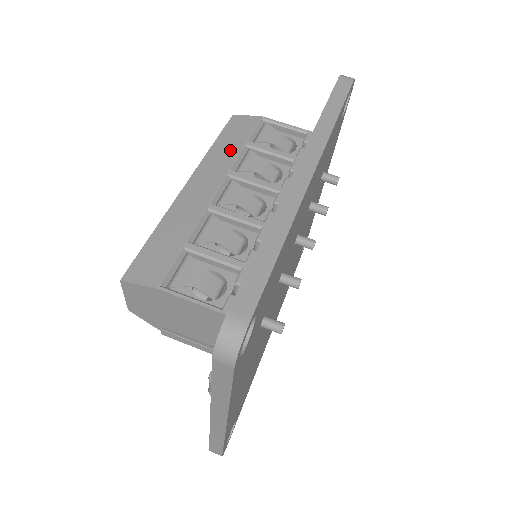
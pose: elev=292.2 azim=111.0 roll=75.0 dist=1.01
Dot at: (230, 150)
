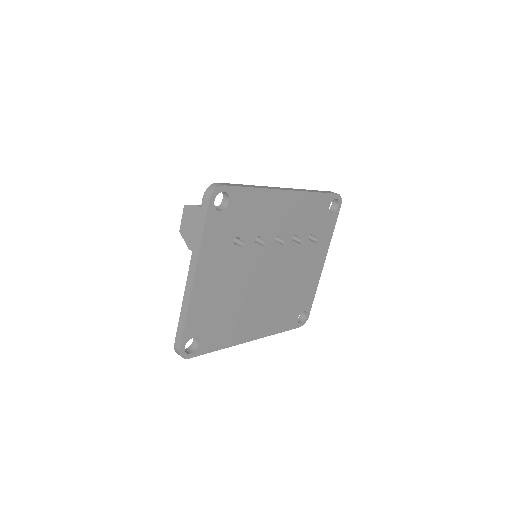
Dot at: occluded
